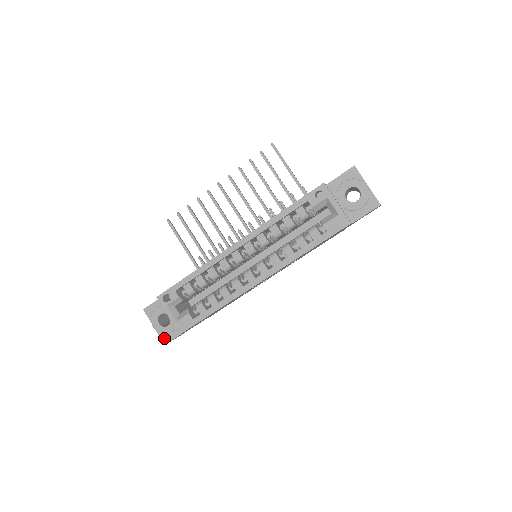
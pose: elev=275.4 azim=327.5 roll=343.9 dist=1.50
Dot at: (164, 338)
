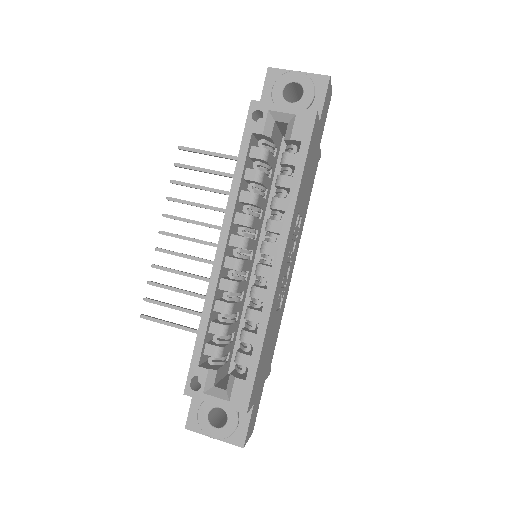
Dot at: (236, 440)
